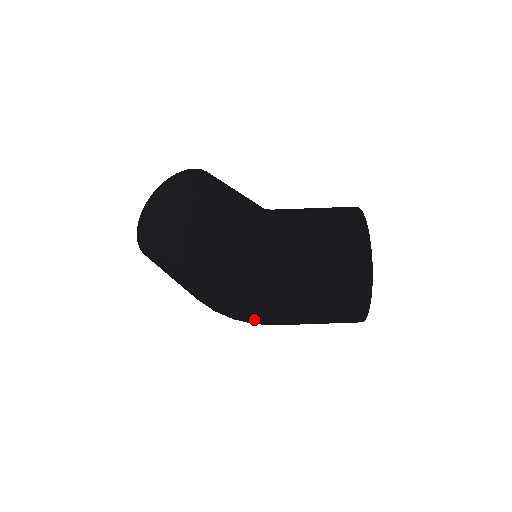
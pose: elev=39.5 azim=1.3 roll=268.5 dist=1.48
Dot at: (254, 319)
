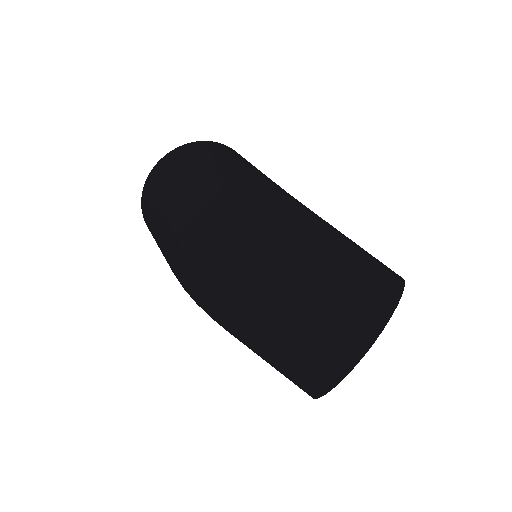
Dot at: (226, 272)
